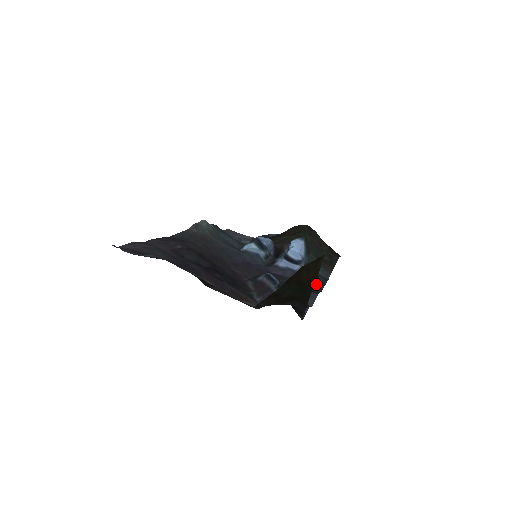
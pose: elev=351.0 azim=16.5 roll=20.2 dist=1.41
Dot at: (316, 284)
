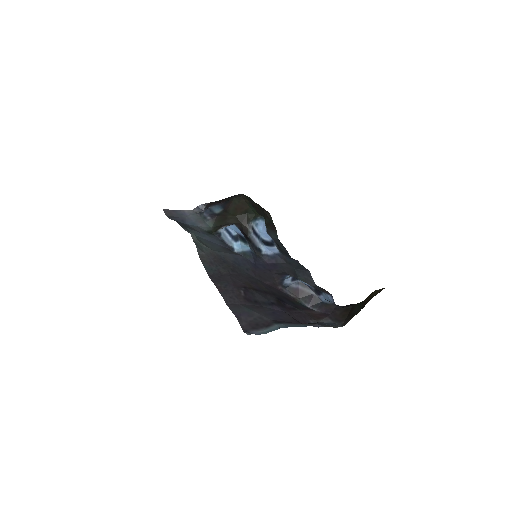
Dot at: (286, 254)
